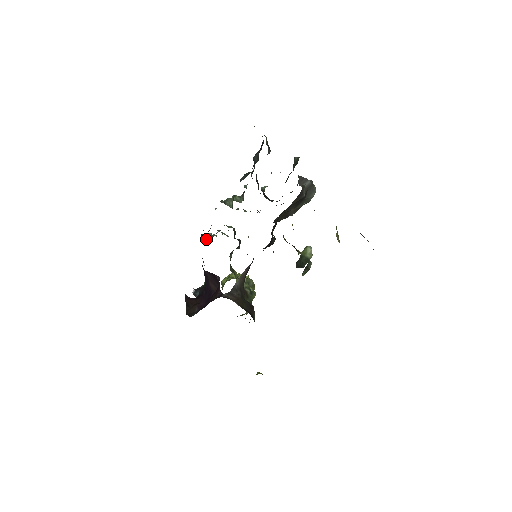
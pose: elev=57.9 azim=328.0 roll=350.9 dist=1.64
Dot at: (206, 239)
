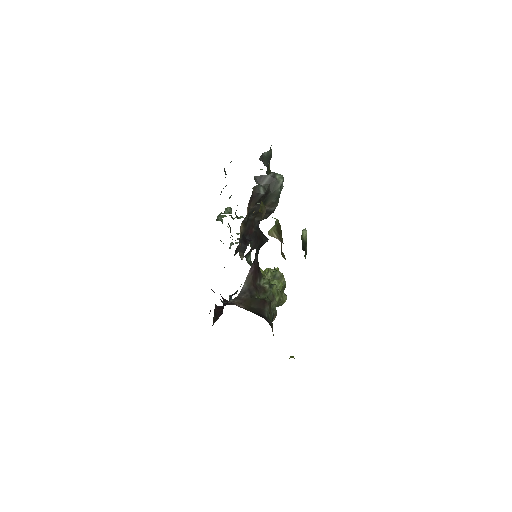
Dot at: occluded
